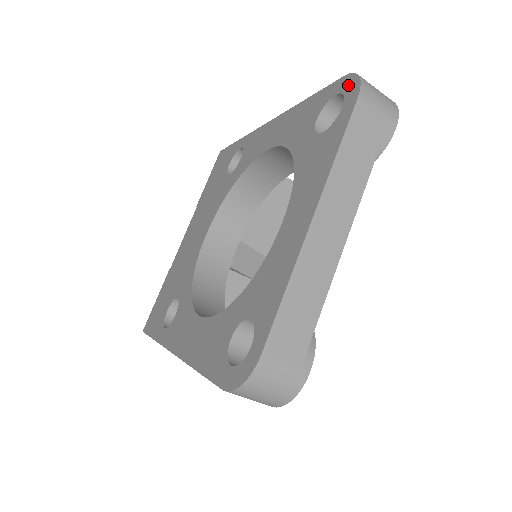
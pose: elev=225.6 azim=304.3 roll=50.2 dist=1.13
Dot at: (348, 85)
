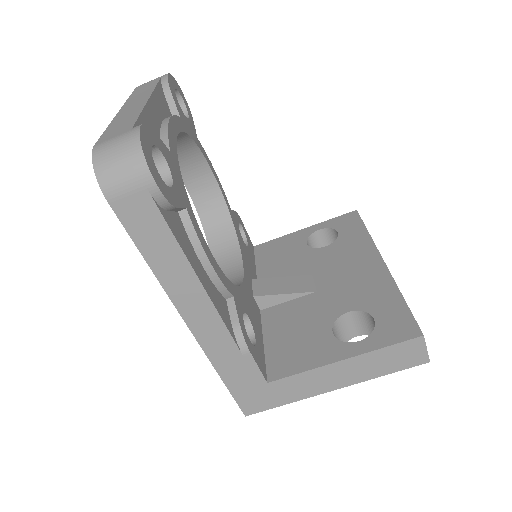
Dot at: occluded
